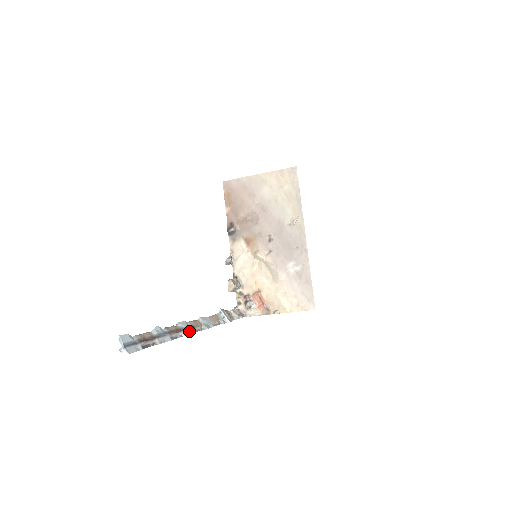
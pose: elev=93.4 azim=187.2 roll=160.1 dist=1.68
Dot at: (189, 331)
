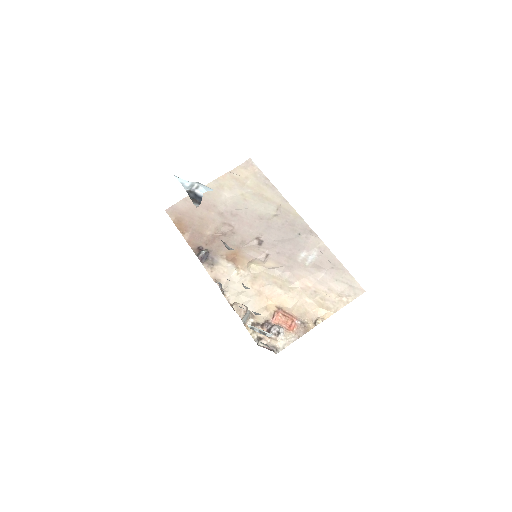
Dot at: occluded
